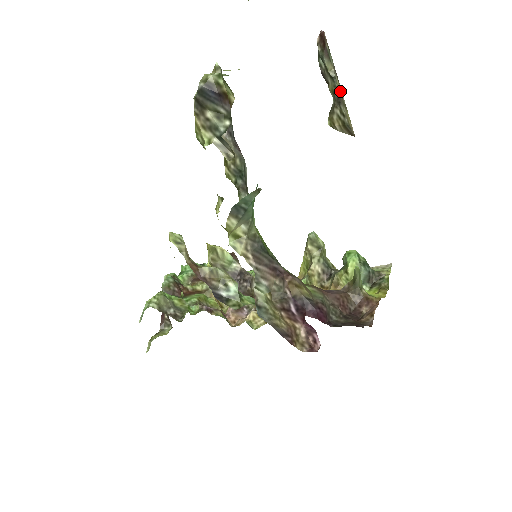
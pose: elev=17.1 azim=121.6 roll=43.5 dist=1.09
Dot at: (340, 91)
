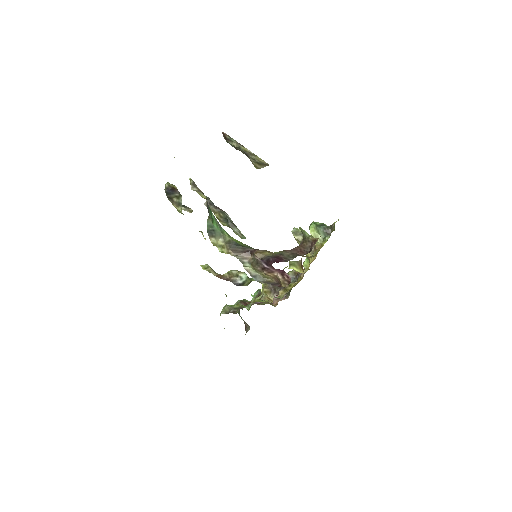
Dot at: (247, 151)
